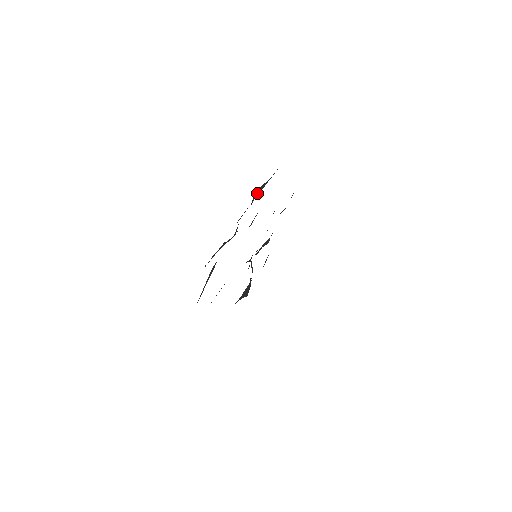
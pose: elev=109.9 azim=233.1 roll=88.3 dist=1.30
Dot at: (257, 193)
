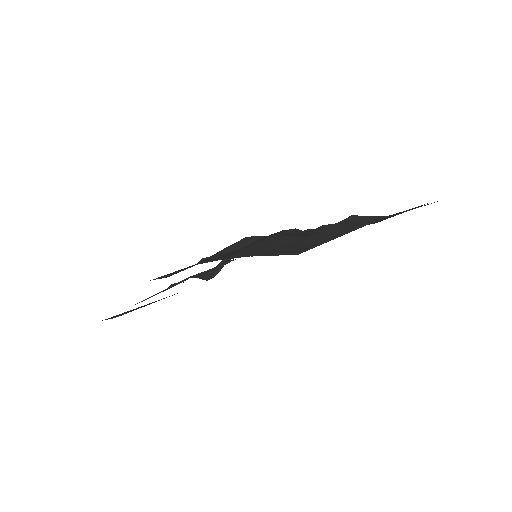
Dot at: (361, 218)
